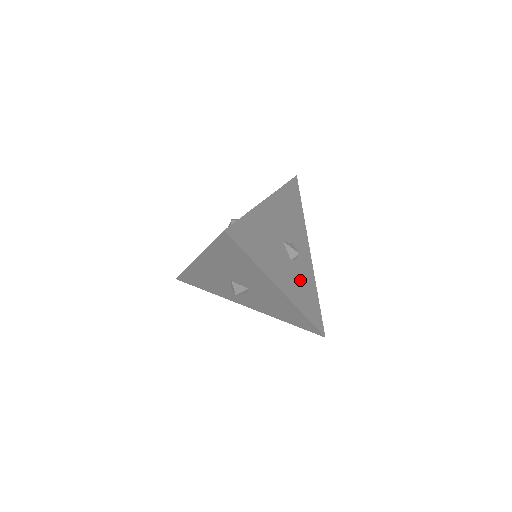
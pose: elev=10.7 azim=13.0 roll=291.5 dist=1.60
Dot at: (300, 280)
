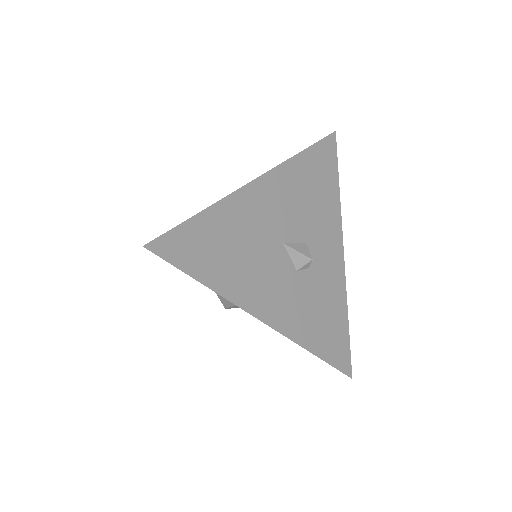
Dot at: (312, 299)
